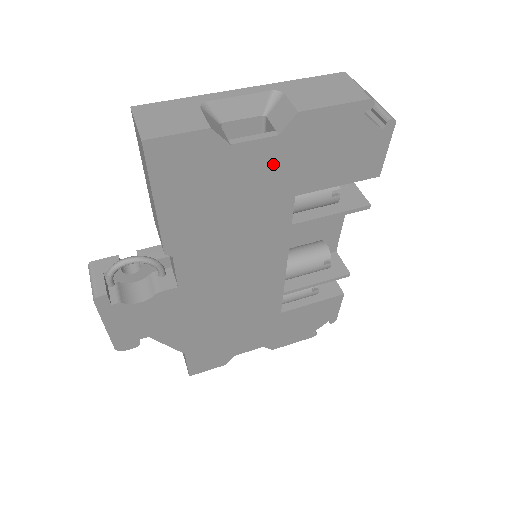
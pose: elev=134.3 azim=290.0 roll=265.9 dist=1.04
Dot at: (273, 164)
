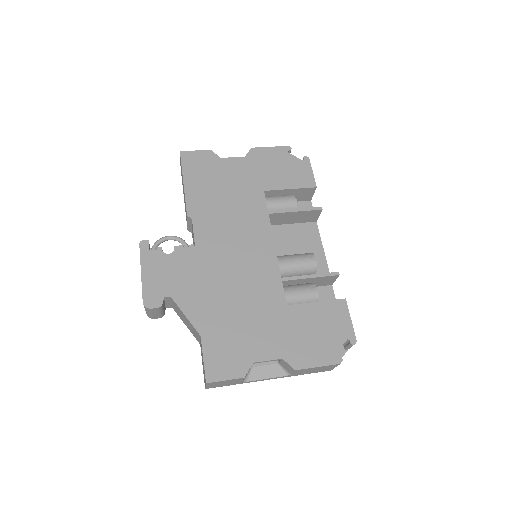
Dot at: (245, 170)
